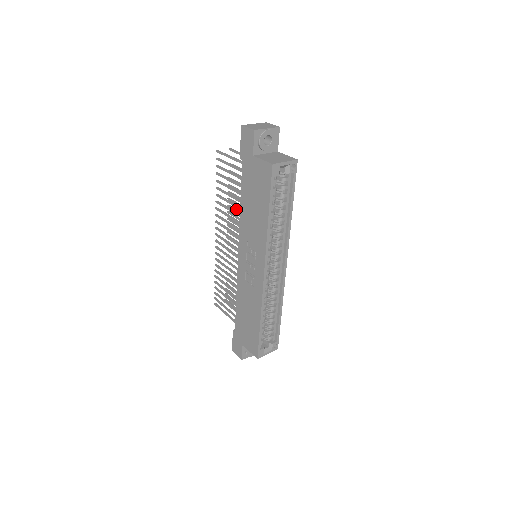
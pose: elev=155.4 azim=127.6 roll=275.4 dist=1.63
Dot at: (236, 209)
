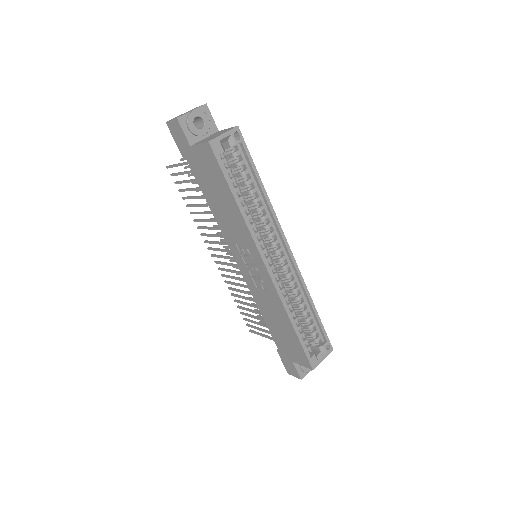
Dot at: occluded
